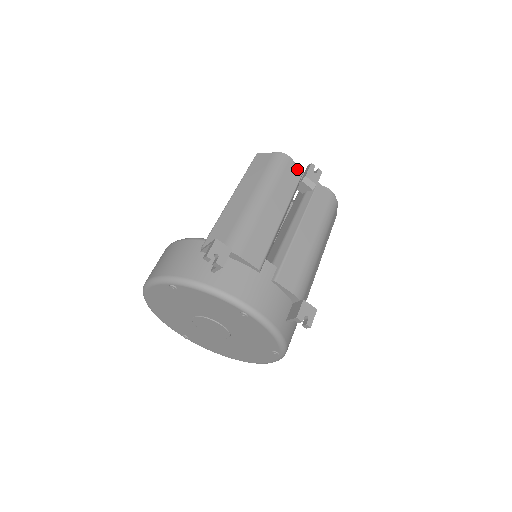
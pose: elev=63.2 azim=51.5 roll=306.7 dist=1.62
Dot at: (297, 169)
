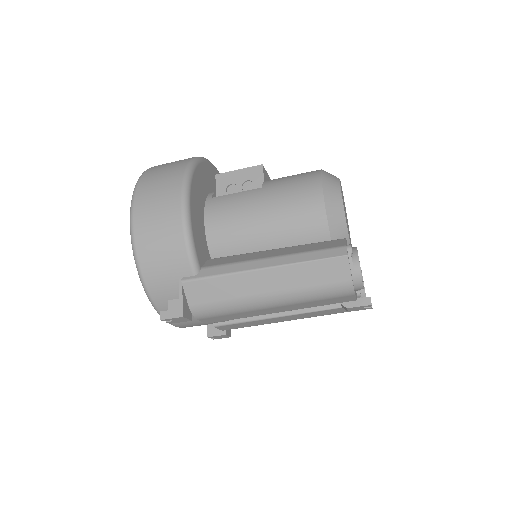
Dot at: (351, 299)
